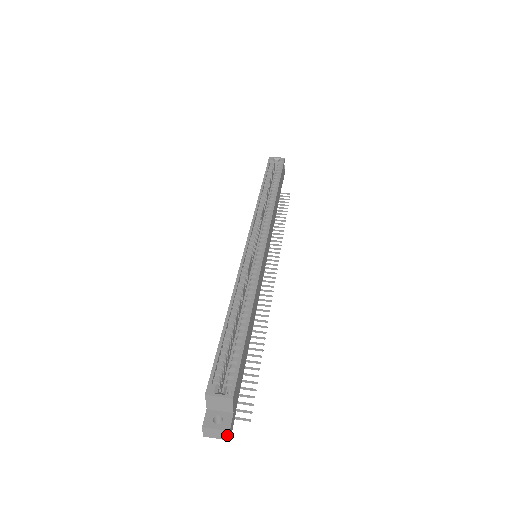
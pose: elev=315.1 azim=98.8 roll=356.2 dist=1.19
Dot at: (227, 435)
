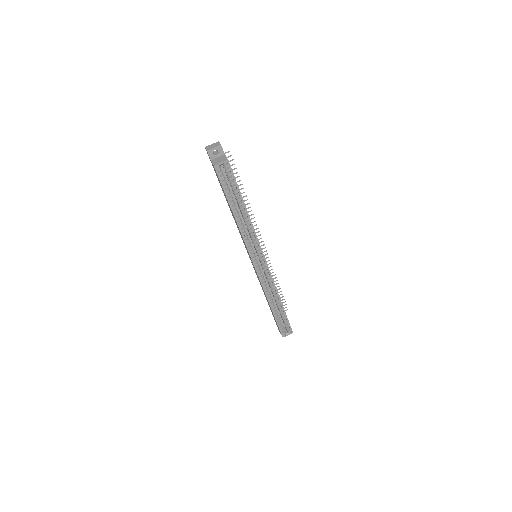
Dot at: occluded
